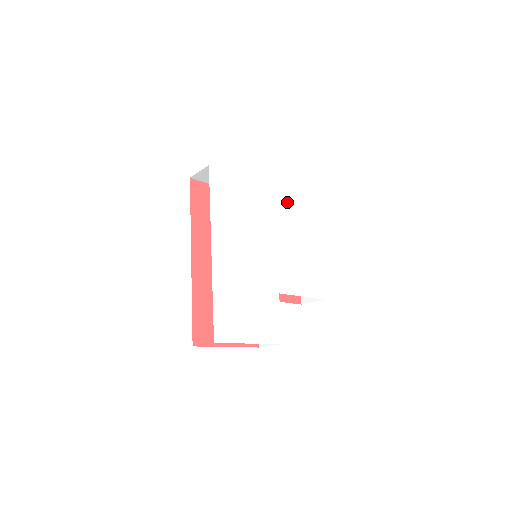
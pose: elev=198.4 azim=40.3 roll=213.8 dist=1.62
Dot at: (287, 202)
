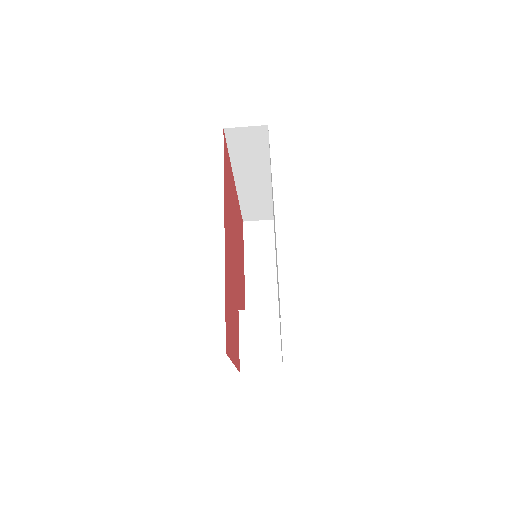
Dot at: occluded
